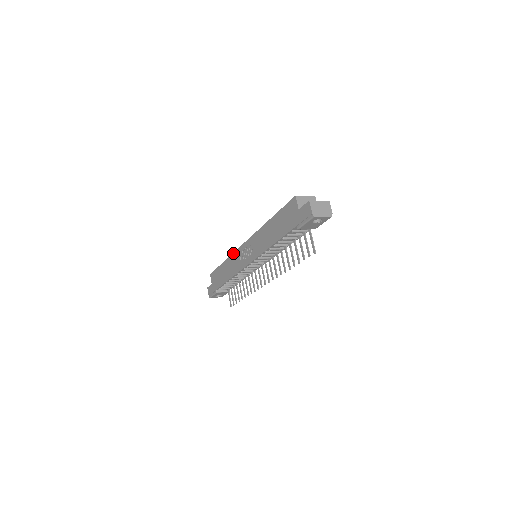
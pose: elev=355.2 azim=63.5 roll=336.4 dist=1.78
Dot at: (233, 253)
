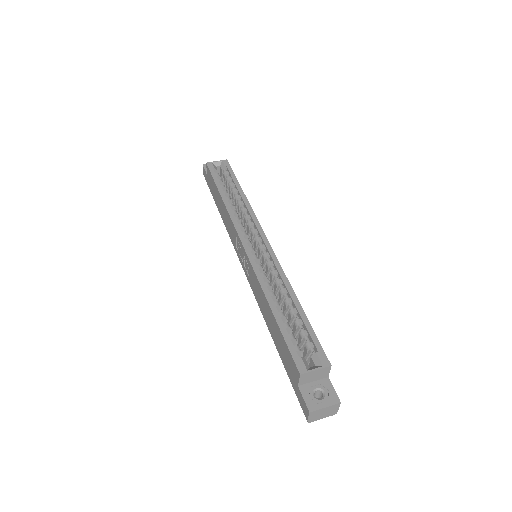
Dot at: (230, 219)
